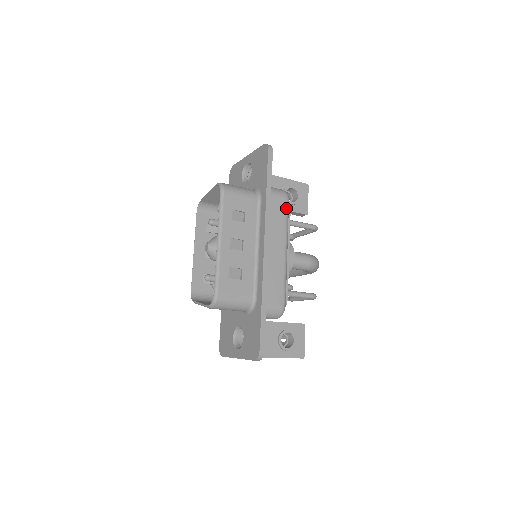
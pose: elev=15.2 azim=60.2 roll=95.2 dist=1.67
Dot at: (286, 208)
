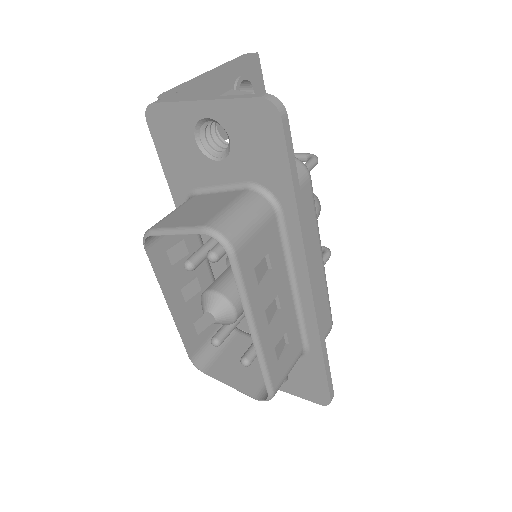
Dot at: (312, 195)
